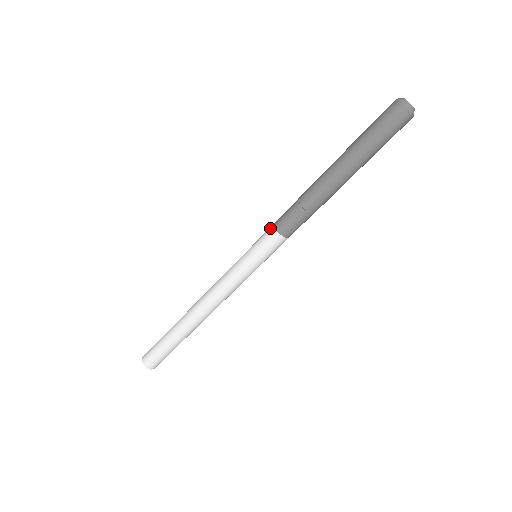
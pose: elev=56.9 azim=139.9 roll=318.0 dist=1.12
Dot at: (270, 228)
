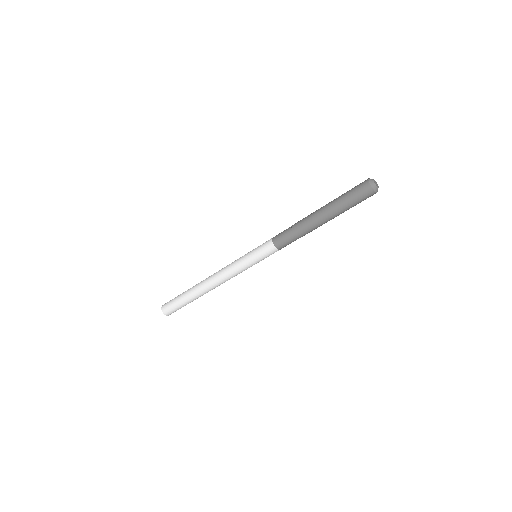
Dot at: (271, 247)
